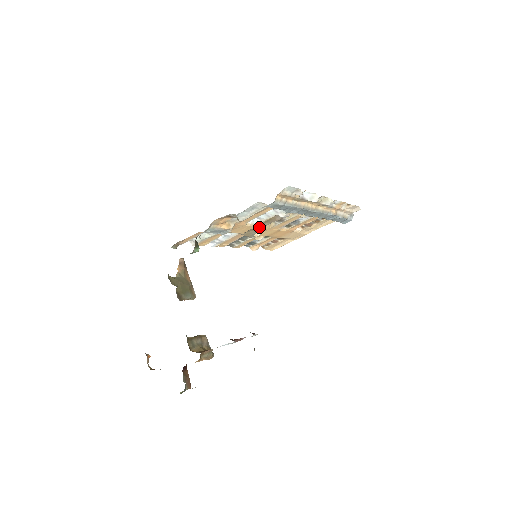
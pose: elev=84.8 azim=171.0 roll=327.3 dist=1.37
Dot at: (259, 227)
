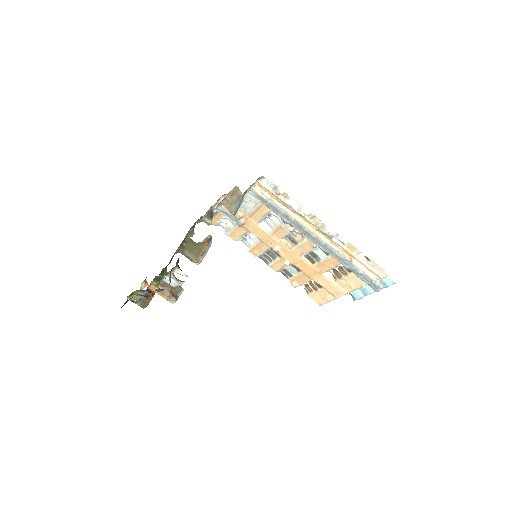
Dot at: (232, 200)
